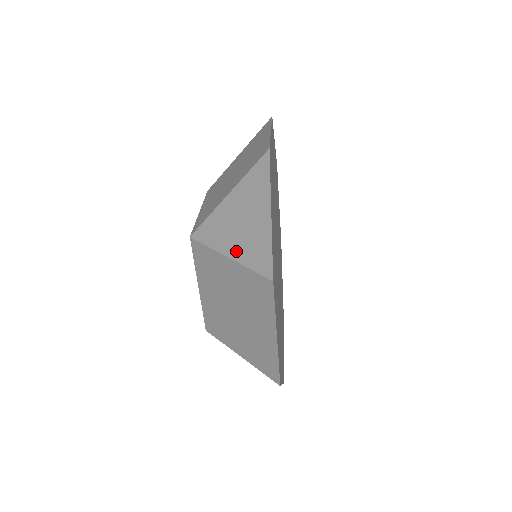
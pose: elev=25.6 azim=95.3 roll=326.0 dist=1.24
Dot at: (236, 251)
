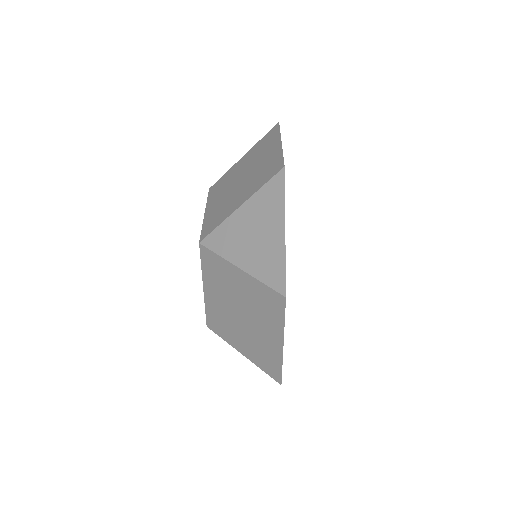
Dot at: (248, 263)
